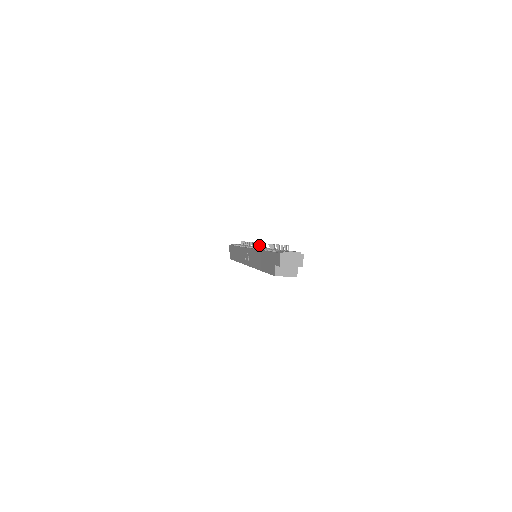
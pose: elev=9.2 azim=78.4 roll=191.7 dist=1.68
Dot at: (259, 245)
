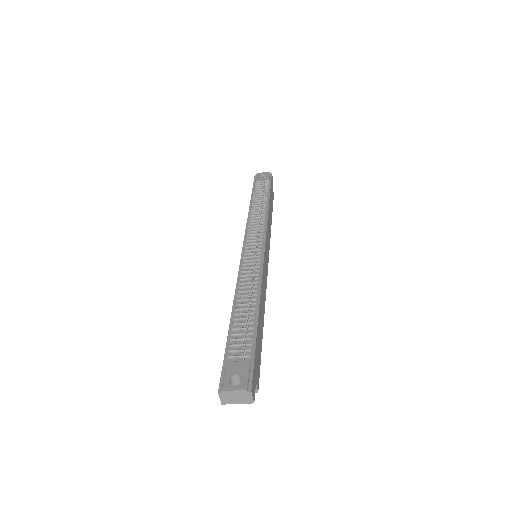
Dot at: (256, 245)
